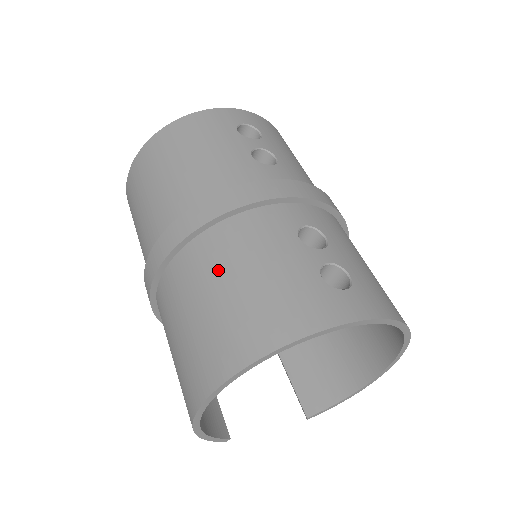
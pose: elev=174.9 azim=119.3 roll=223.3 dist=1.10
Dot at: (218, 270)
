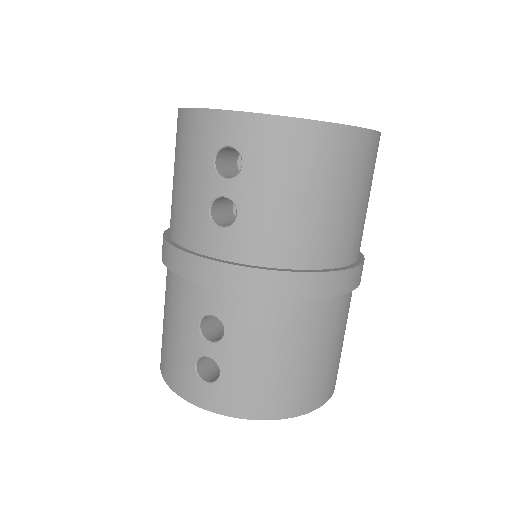
Dot at: (165, 300)
